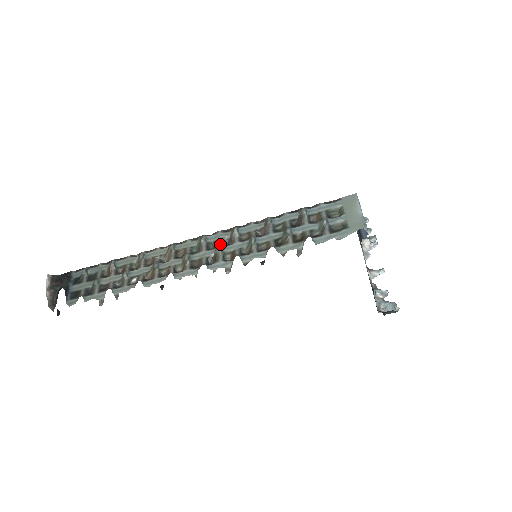
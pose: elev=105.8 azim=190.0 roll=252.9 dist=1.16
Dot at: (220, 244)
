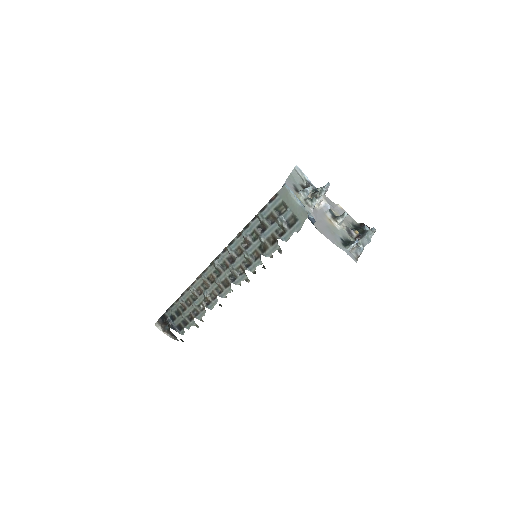
Dot at: (228, 264)
